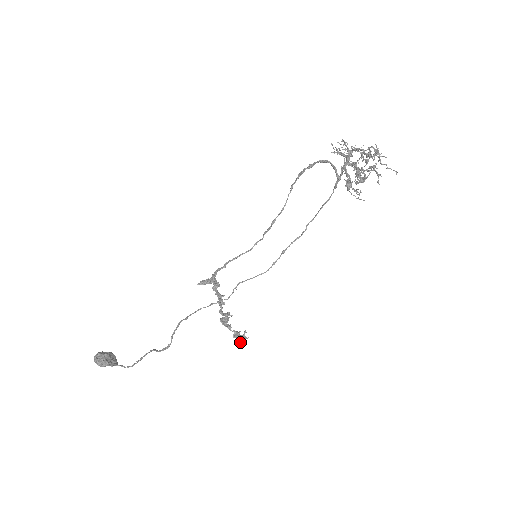
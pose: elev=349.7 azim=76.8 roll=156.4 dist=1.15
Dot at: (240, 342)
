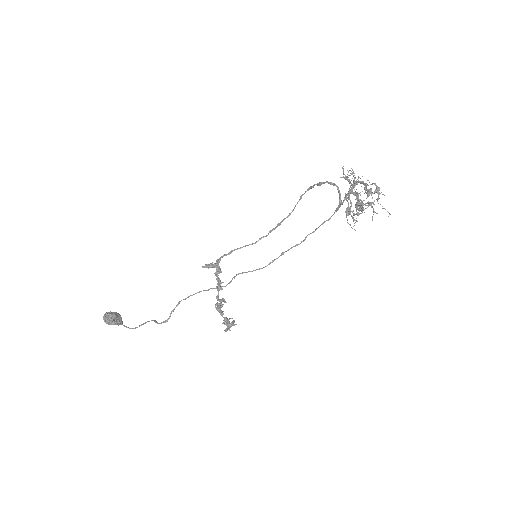
Dot at: (228, 329)
